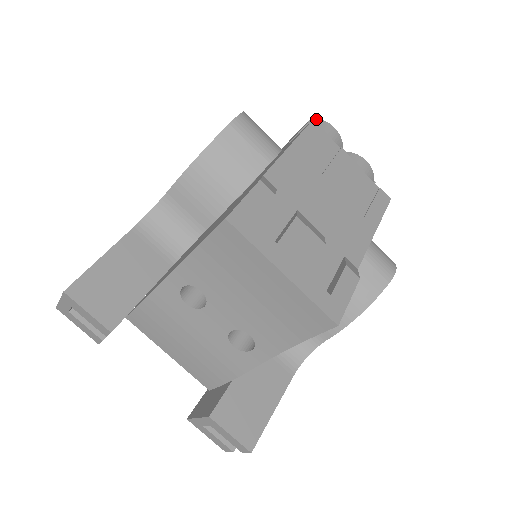
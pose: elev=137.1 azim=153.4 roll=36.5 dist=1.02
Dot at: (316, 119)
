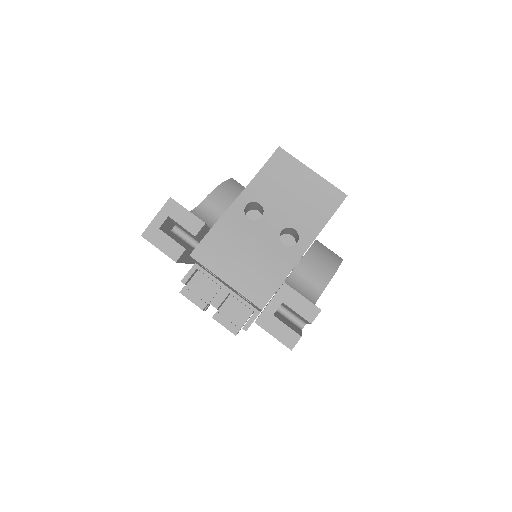
Dot at: occluded
